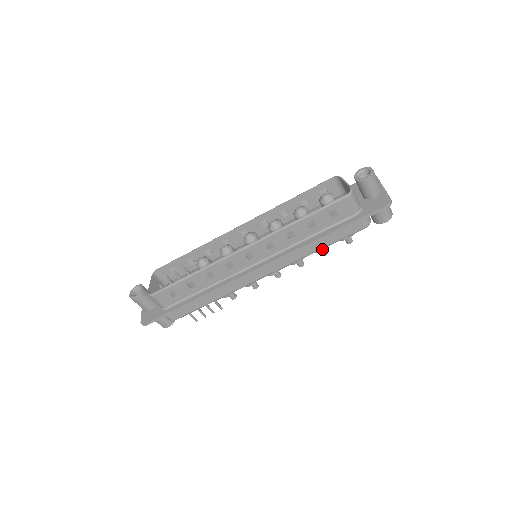
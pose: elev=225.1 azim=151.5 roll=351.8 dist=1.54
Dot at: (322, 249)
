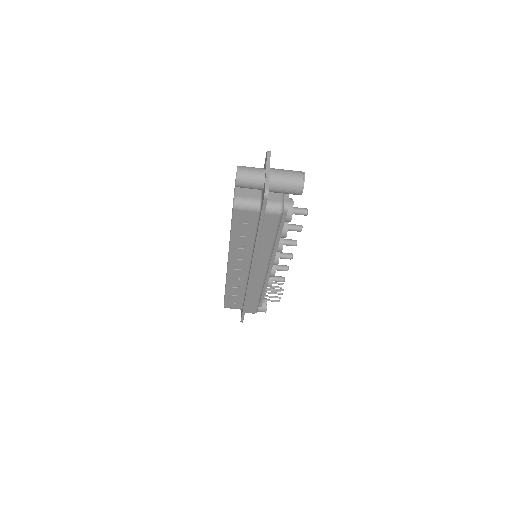
Dot at: (284, 235)
